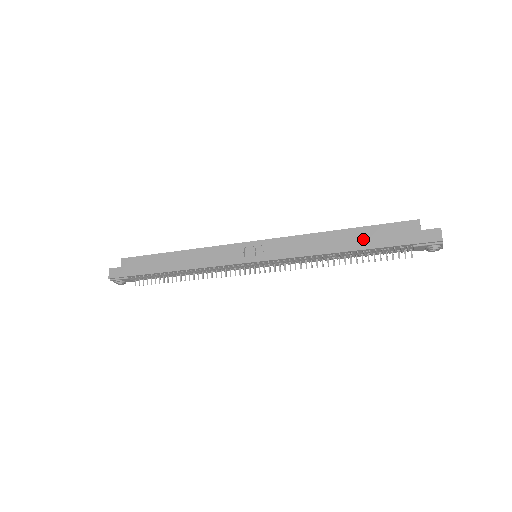
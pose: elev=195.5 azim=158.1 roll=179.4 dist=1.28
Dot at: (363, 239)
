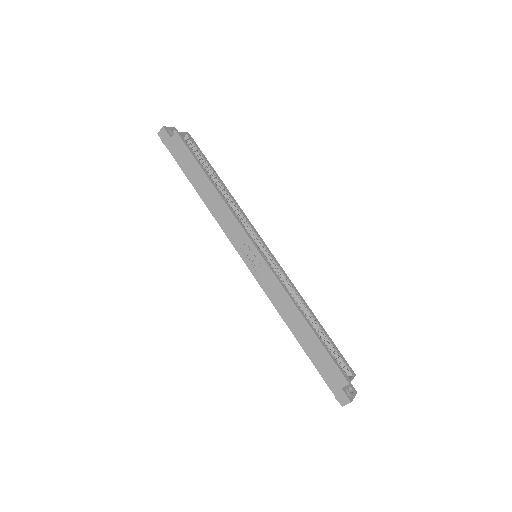
Dot at: (311, 347)
